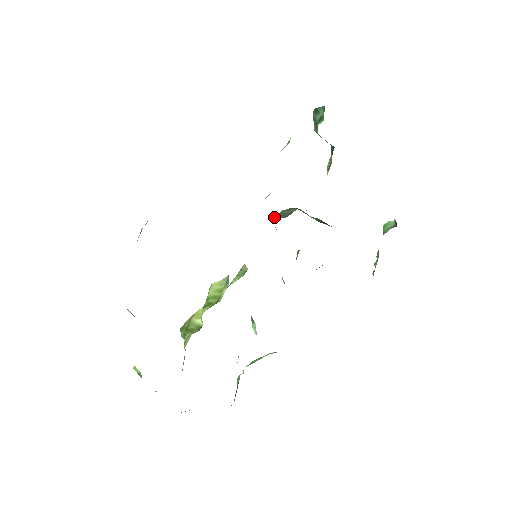
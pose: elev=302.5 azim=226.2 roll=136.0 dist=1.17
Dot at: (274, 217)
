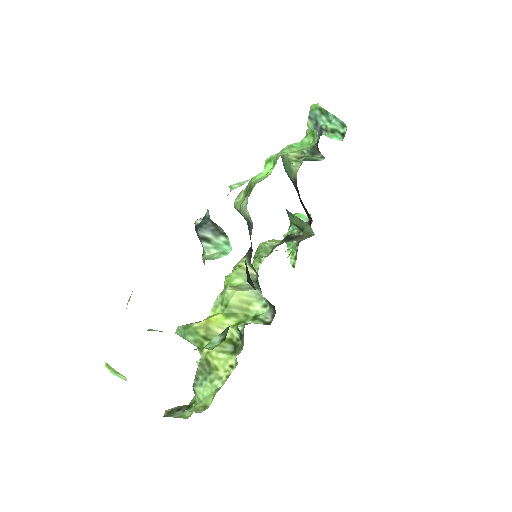
Dot at: occluded
